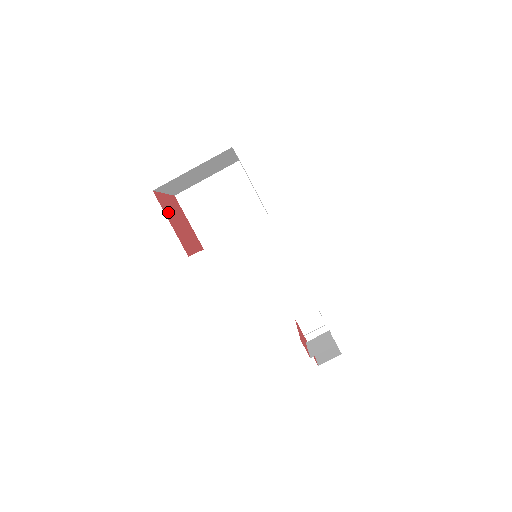
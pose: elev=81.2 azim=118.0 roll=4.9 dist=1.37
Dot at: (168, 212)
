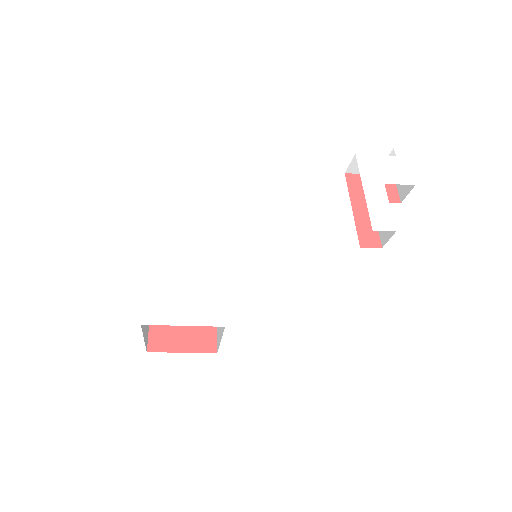
Dot at: (170, 336)
